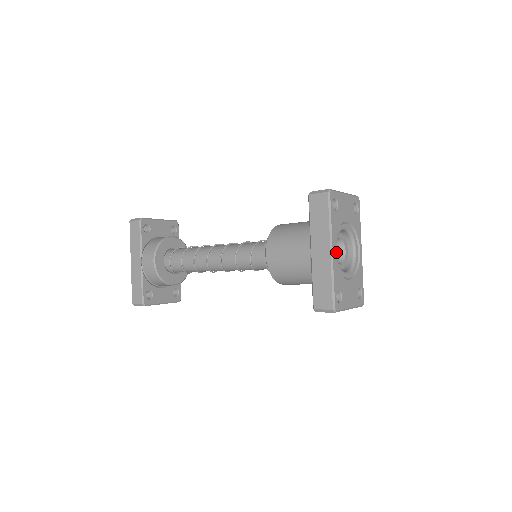
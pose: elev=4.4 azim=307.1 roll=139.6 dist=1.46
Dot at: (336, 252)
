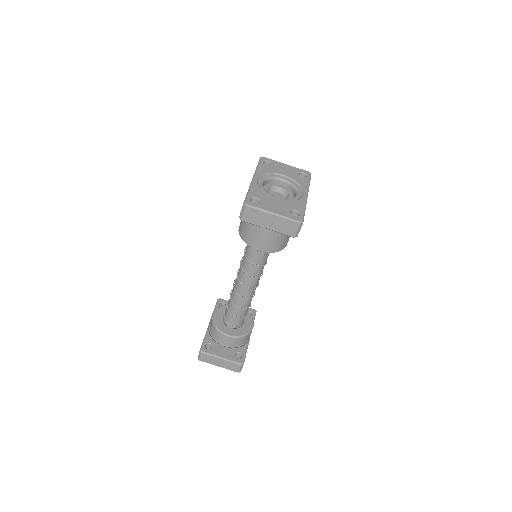
Dot at: (277, 196)
